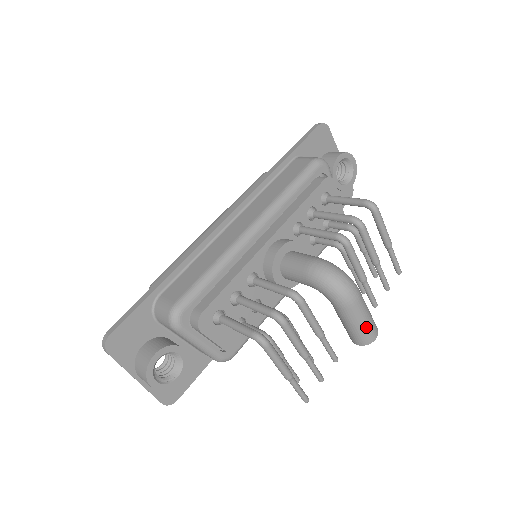
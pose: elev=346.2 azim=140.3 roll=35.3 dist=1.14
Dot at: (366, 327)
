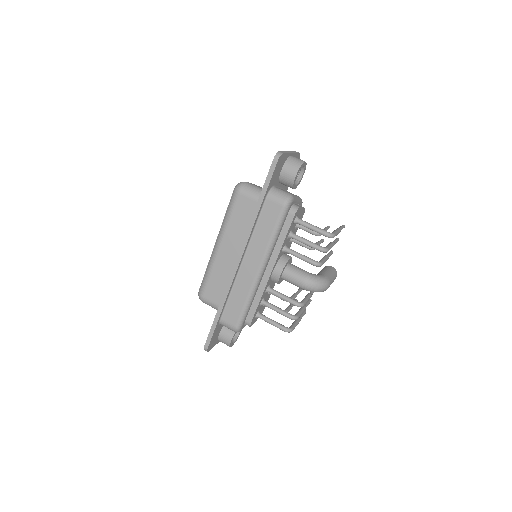
Dot at: occluded
